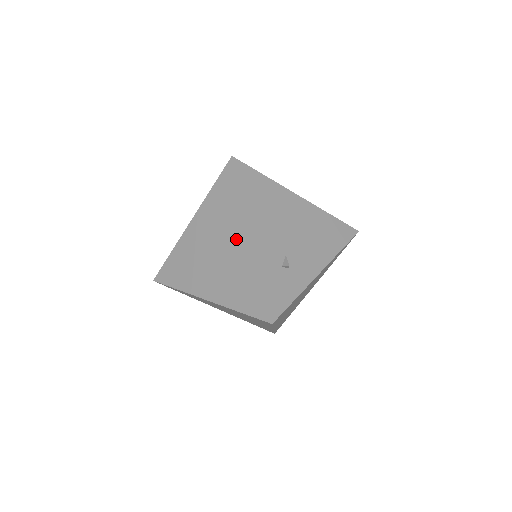
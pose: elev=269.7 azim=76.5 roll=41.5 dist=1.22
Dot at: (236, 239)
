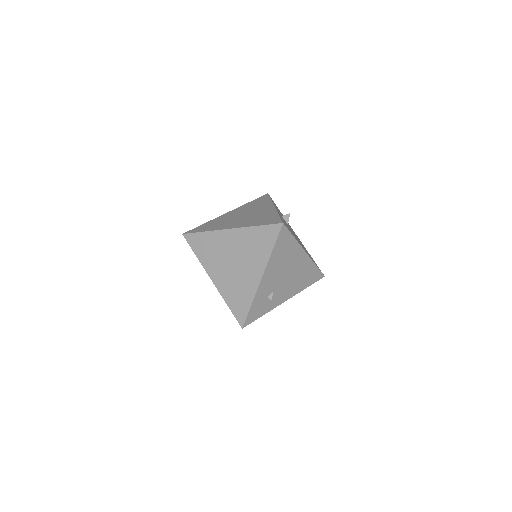
Dot at: (252, 270)
